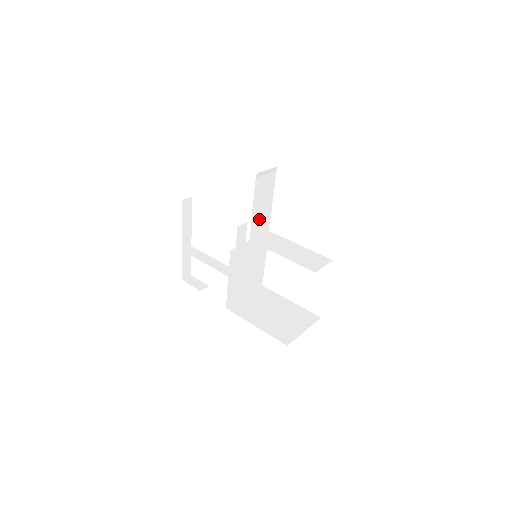
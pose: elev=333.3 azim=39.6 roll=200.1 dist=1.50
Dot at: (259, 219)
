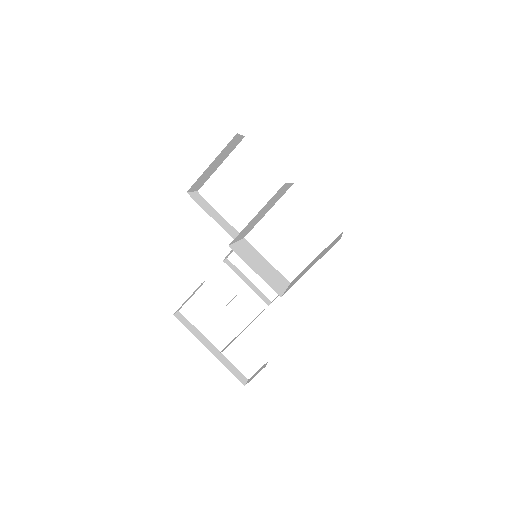
Dot at: (226, 227)
